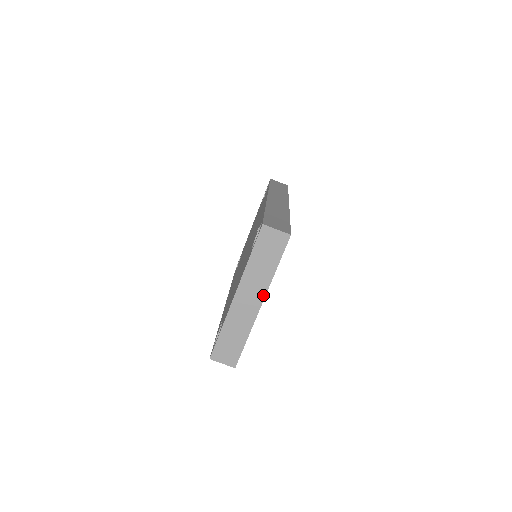
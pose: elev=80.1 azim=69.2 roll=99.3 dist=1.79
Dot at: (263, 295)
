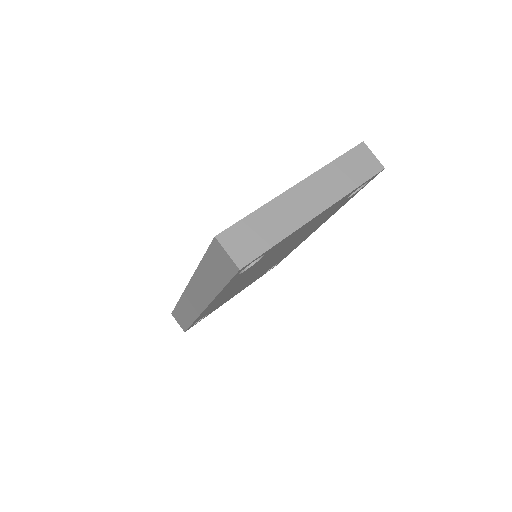
Dot at: (327, 205)
